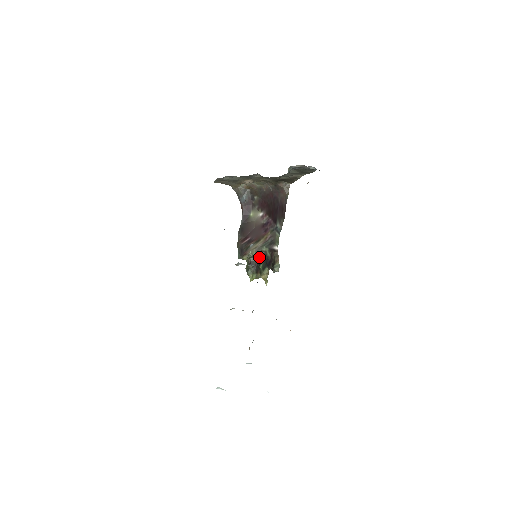
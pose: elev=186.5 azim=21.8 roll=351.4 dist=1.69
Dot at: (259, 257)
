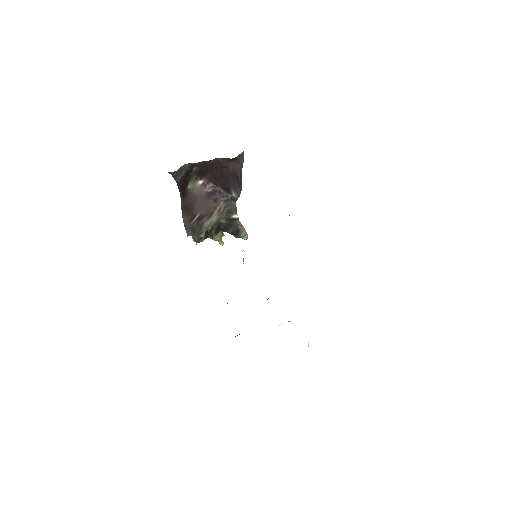
Dot at: occluded
